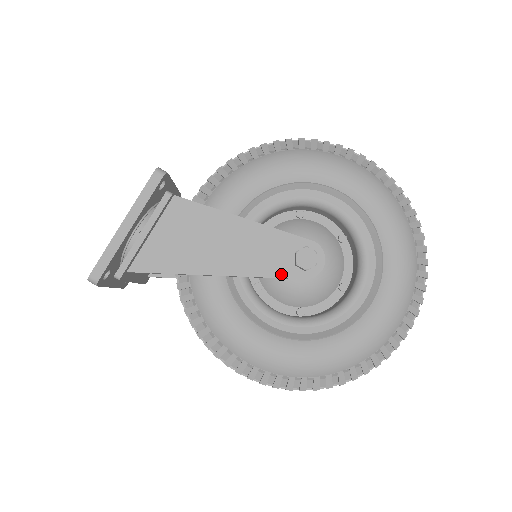
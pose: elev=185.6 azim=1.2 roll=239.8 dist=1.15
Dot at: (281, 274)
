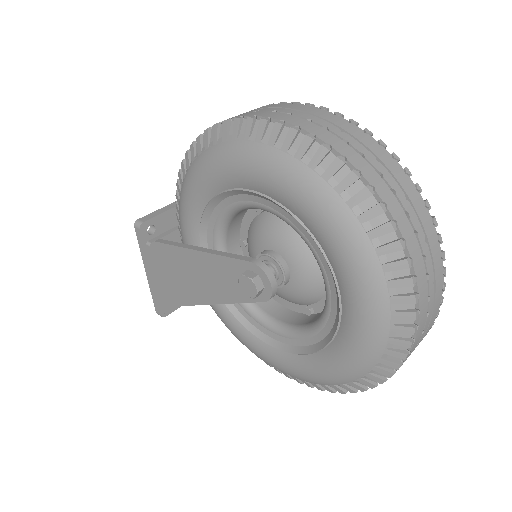
Dot at: (245, 299)
